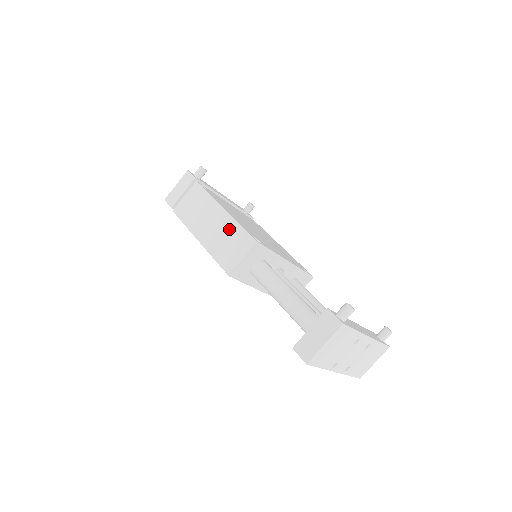
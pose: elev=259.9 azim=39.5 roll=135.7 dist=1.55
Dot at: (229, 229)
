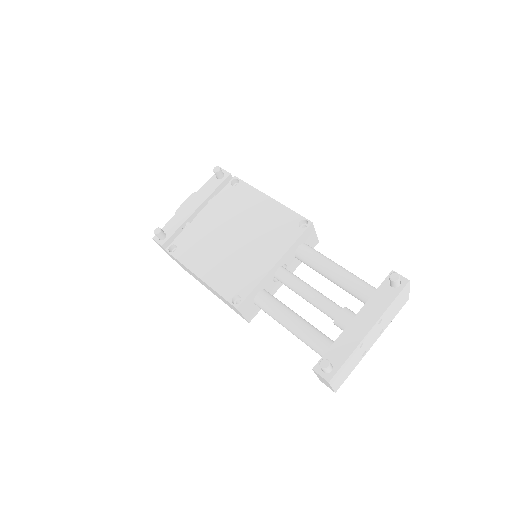
Dot at: (216, 293)
